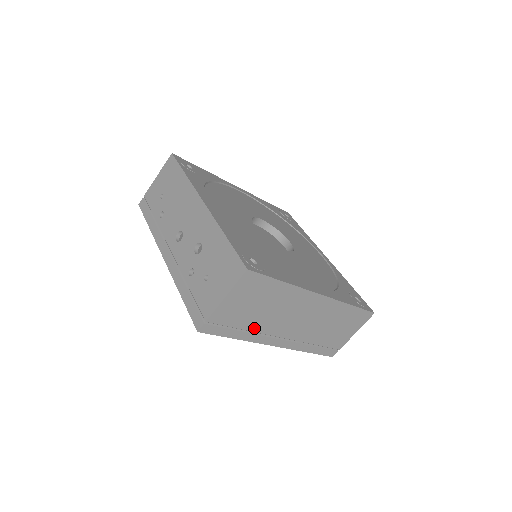
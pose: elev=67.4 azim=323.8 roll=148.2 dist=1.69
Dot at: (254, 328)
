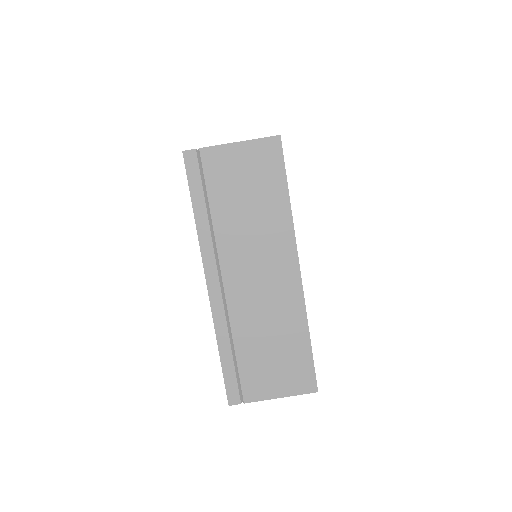
Dot at: (218, 223)
